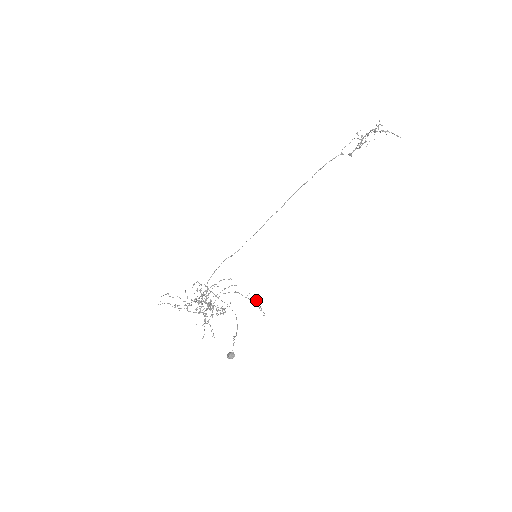
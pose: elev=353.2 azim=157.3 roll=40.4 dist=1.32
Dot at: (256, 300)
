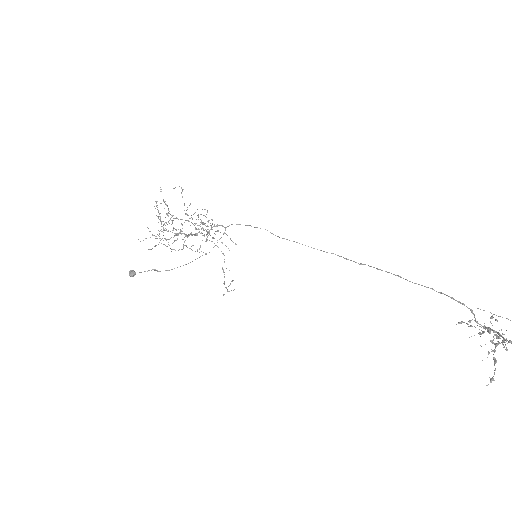
Dot at: (232, 281)
